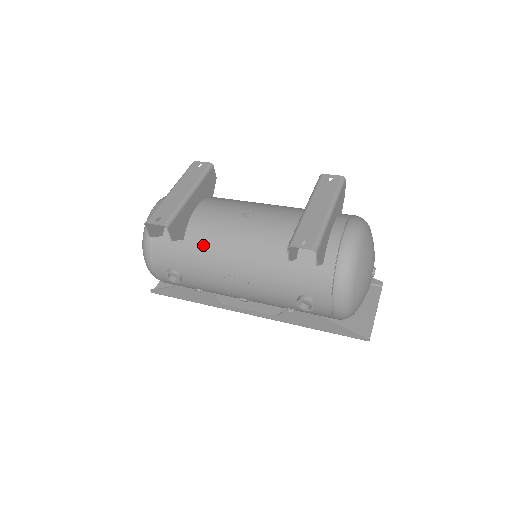
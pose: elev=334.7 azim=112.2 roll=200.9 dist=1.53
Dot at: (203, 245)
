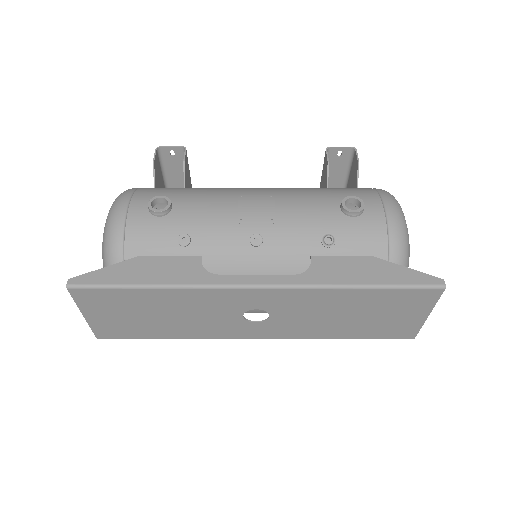
Dot at: occluded
